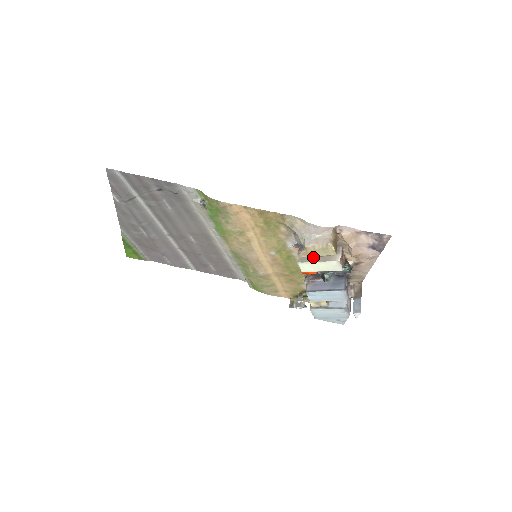
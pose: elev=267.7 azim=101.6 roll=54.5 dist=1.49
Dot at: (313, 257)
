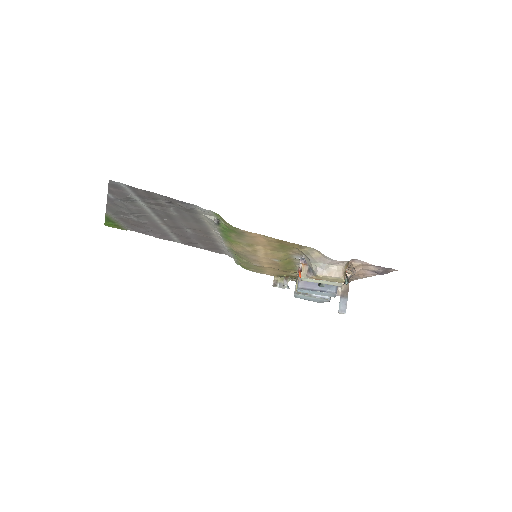
Dot at: occluded
